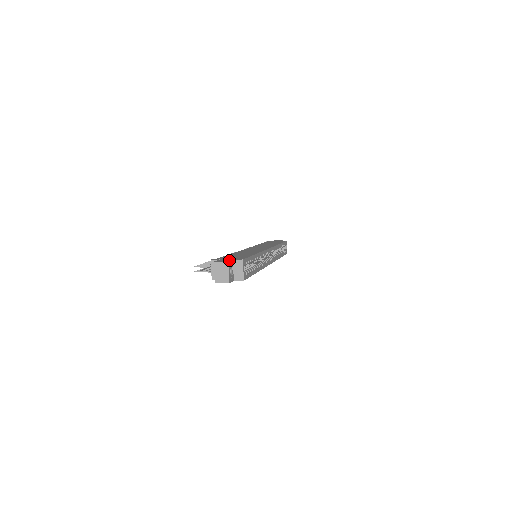
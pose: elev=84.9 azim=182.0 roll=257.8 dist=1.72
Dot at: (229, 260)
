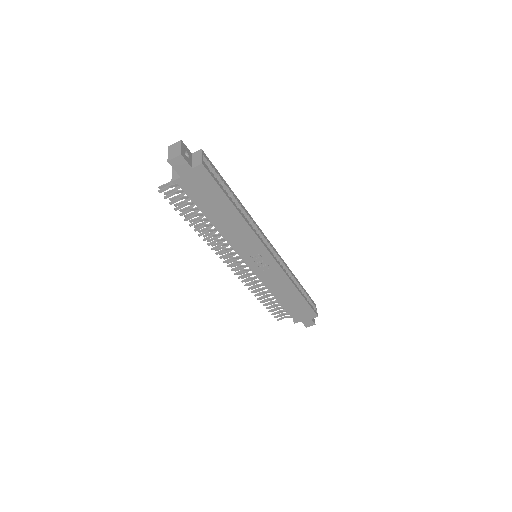
Dot at: (185, 148)
